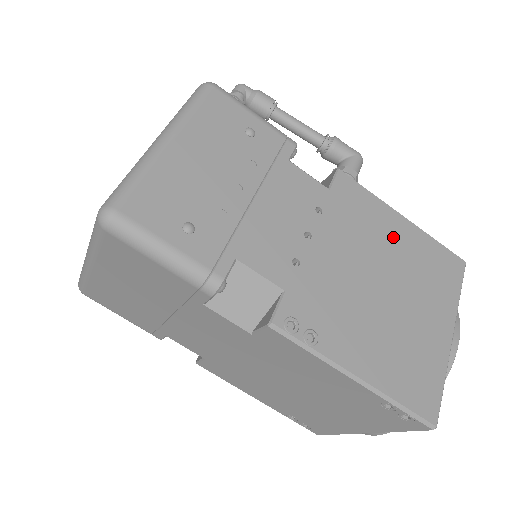
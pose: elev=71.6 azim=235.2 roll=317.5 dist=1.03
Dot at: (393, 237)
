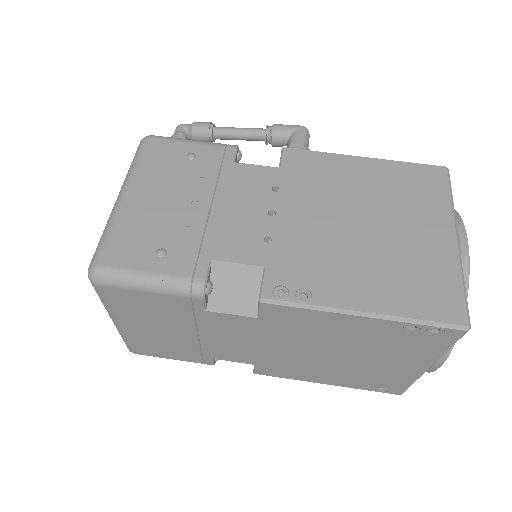
Dot at: (358, 179)
